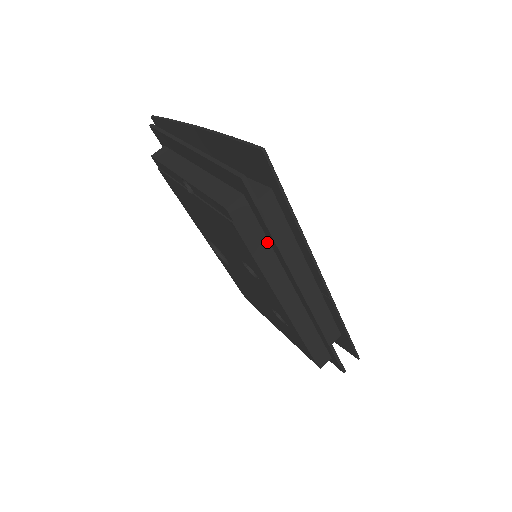
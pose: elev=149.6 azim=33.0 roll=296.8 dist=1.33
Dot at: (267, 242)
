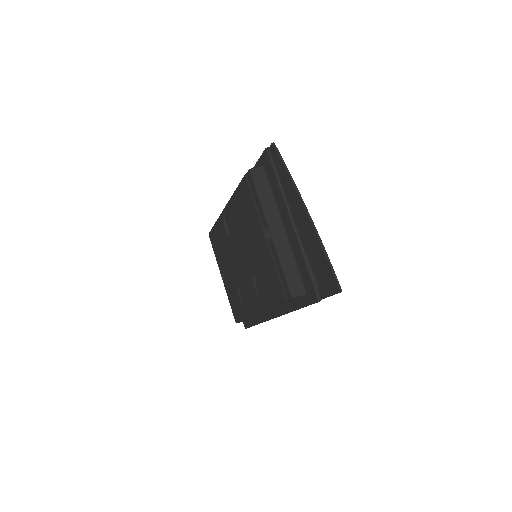
Dot at: (288, 302)
